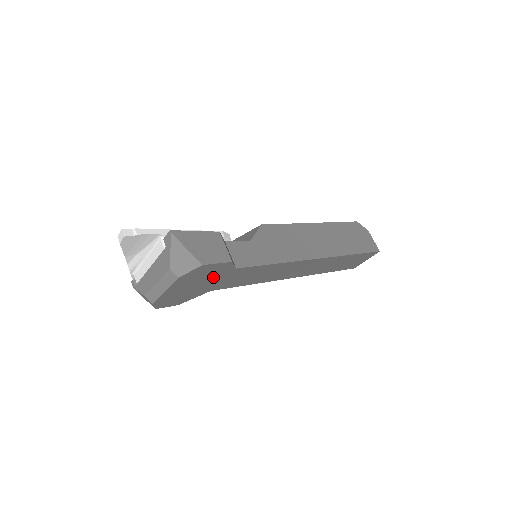
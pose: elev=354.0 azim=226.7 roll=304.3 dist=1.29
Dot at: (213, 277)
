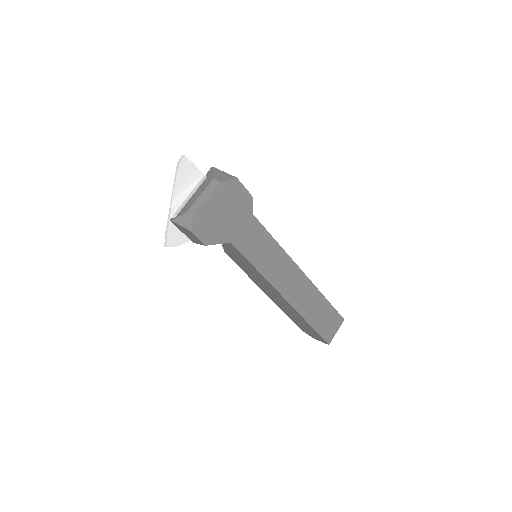
Dot at: (237, 212)
